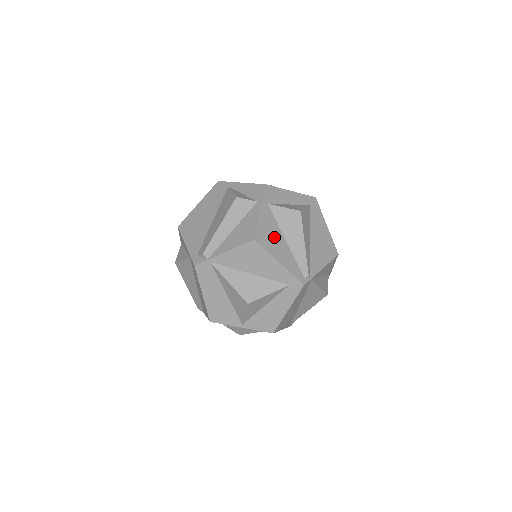
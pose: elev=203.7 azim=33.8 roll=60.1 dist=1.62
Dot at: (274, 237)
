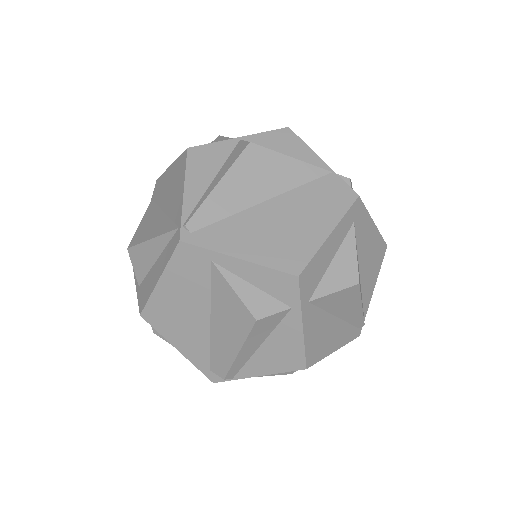
Dot at: (324, 333)
